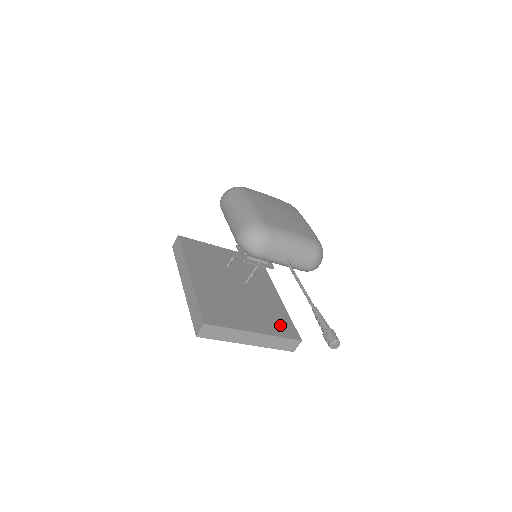
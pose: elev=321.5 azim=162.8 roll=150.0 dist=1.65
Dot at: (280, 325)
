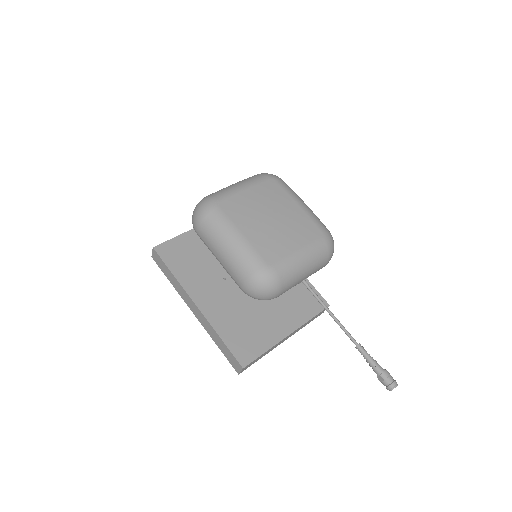
Dot at: (304, 301)
